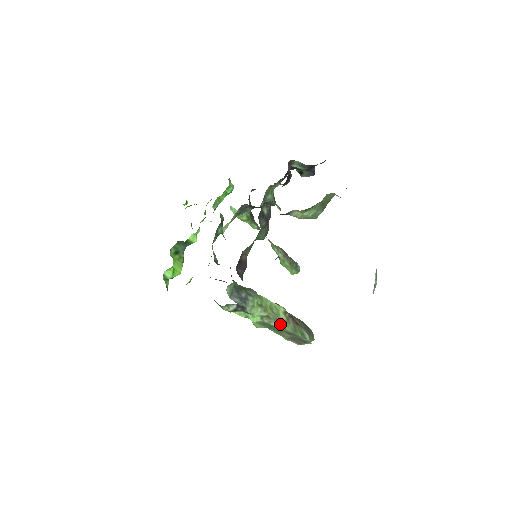
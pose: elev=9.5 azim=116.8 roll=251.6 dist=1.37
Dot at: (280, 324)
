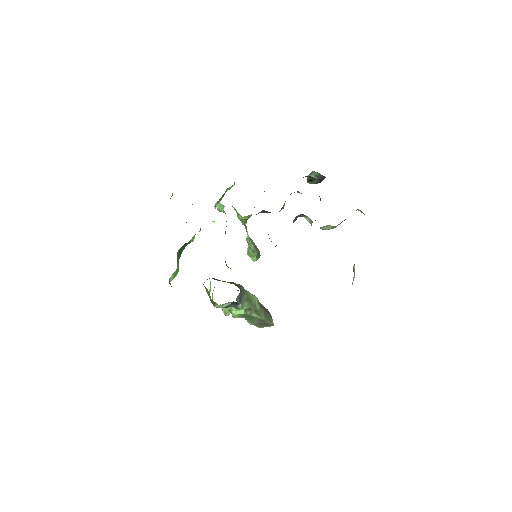
Dot at: (258, 314)
